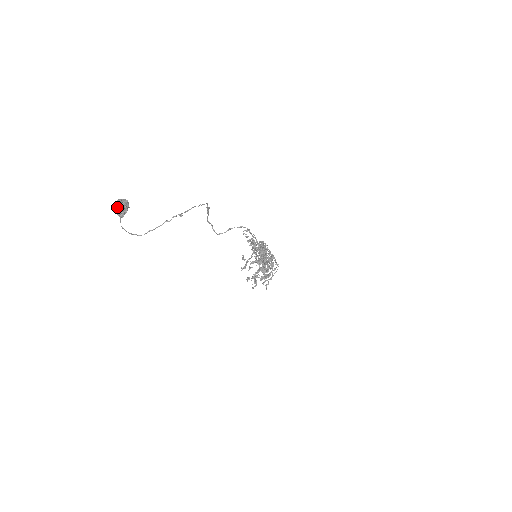
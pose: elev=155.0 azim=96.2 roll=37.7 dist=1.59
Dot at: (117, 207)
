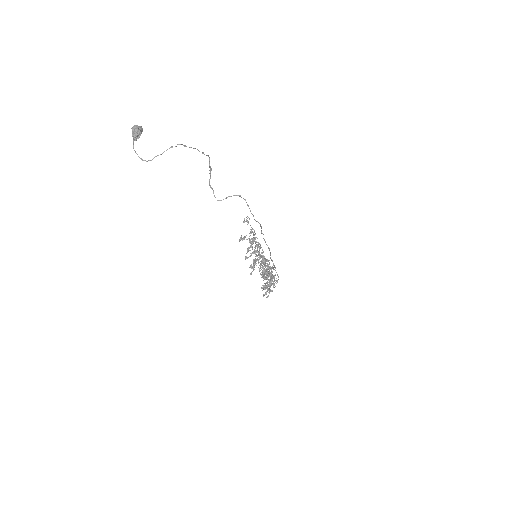
Dot at: (132, 129)
